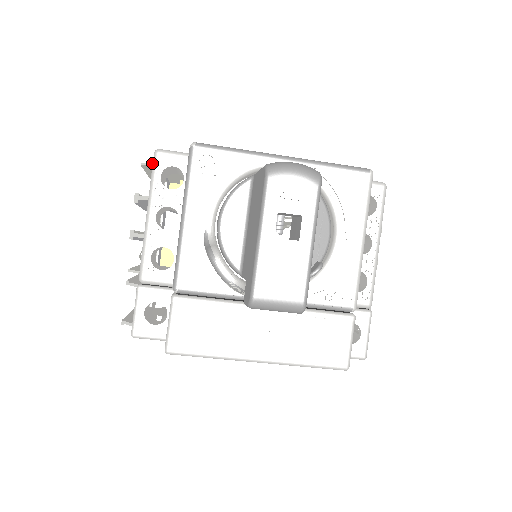
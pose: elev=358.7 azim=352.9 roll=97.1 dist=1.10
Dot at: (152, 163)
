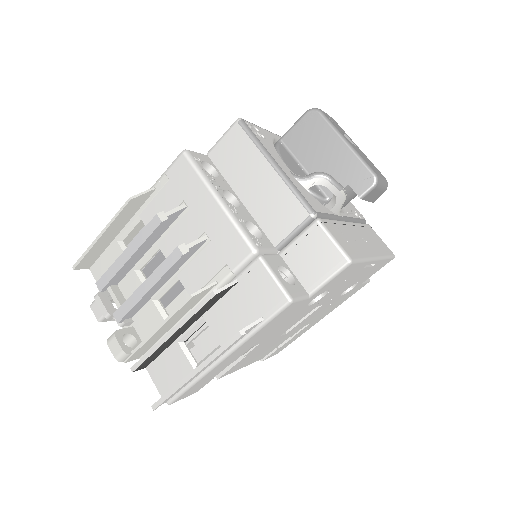
Dot at: (147, 190)
